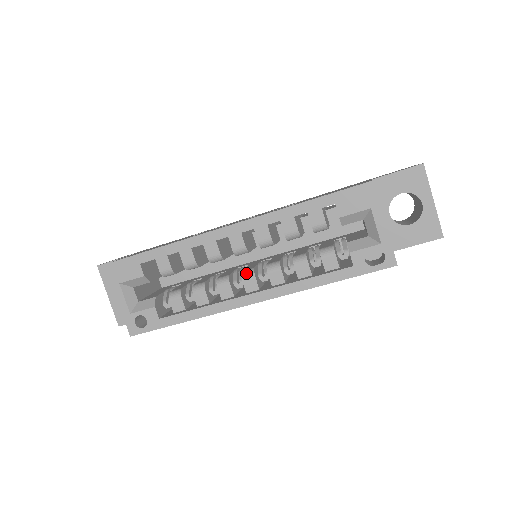
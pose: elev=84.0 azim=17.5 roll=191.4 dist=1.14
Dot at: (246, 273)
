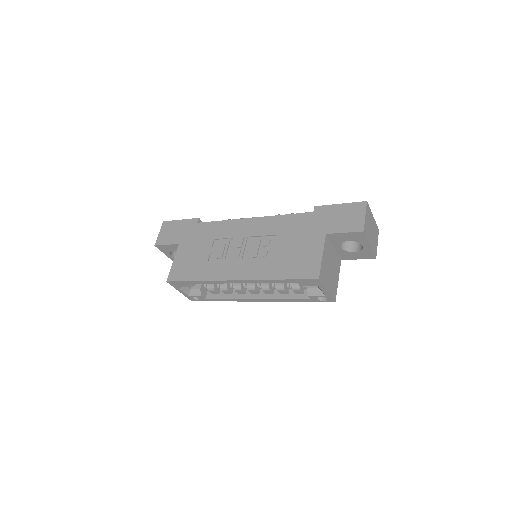
Dot at: (250, 288)
